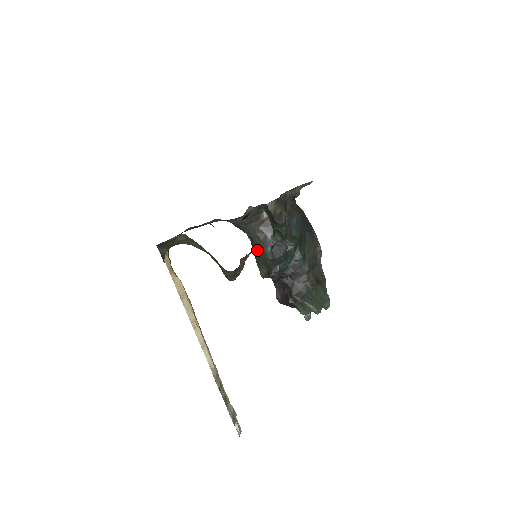
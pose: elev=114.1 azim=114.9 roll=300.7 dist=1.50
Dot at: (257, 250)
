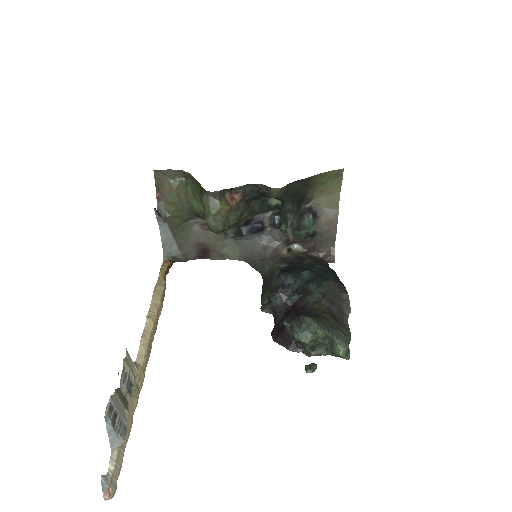
Dot at: (266, 283)
